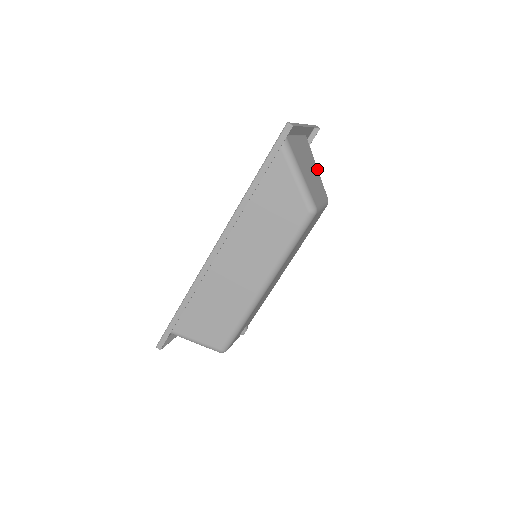
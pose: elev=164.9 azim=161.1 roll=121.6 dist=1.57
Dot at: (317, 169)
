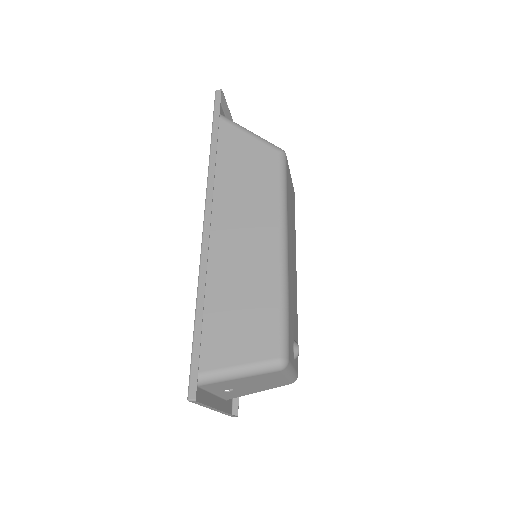
Dot at: occluded
